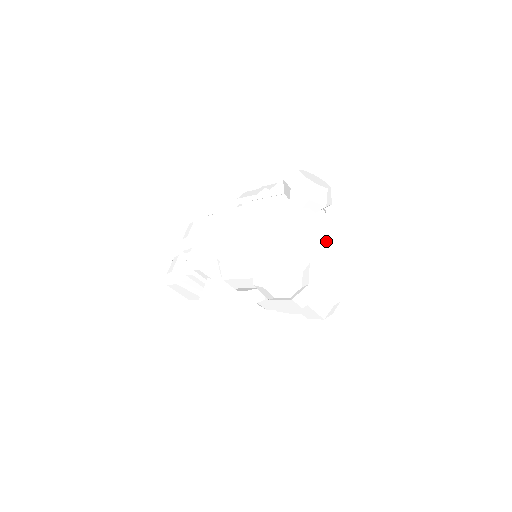
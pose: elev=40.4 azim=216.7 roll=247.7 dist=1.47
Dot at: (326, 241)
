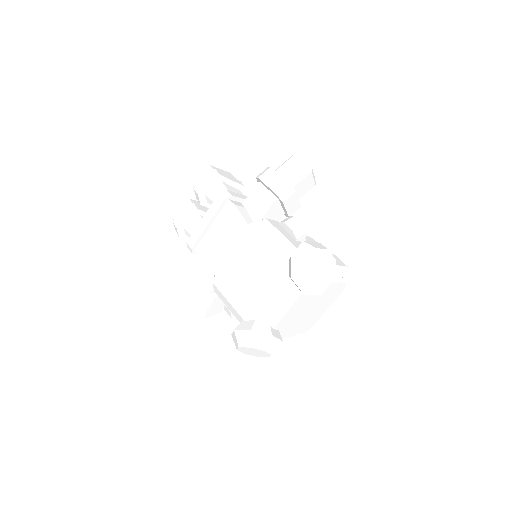
Dot at: (314, 303)
